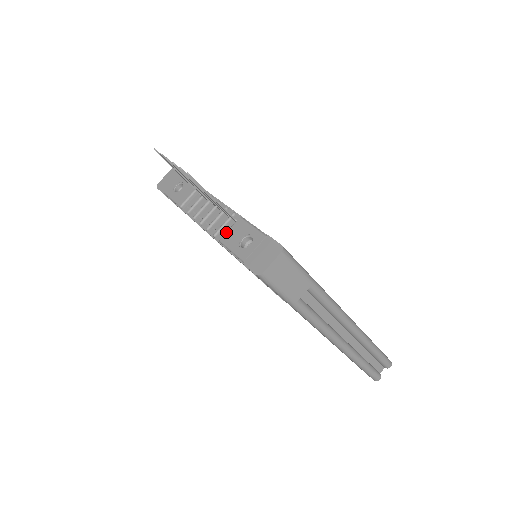
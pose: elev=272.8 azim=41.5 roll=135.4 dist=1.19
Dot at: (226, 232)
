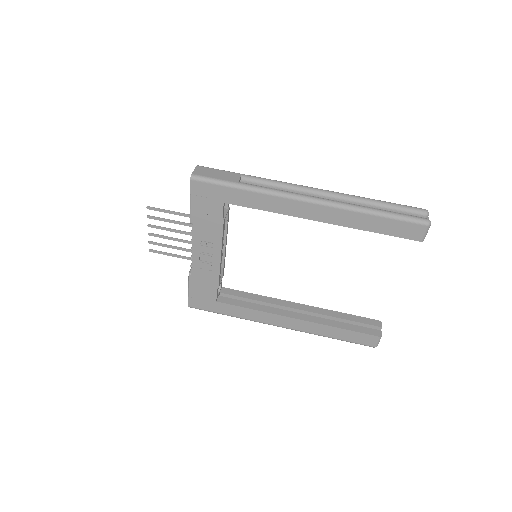
Dot at: occluded
